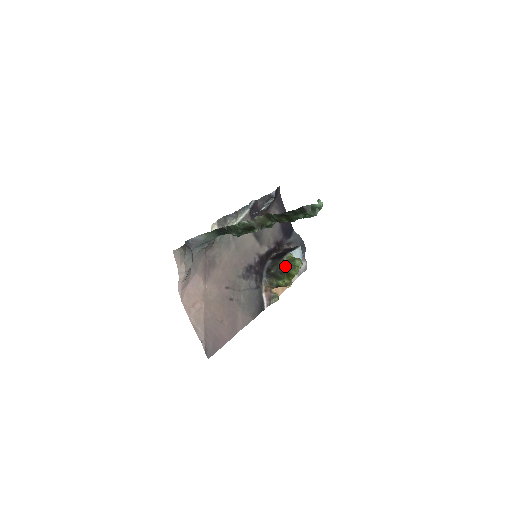
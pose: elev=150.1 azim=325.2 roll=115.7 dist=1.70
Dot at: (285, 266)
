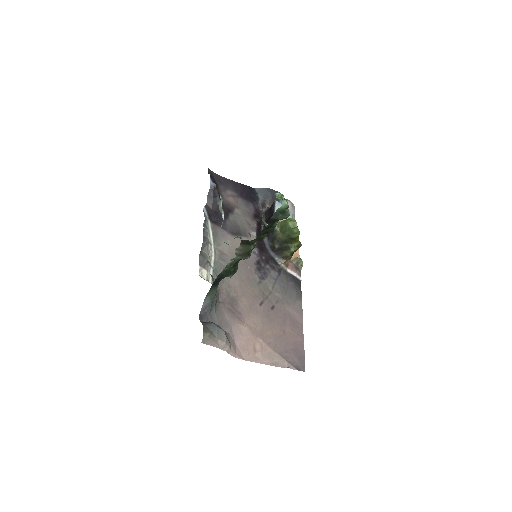
Dot at: (283, 235)
